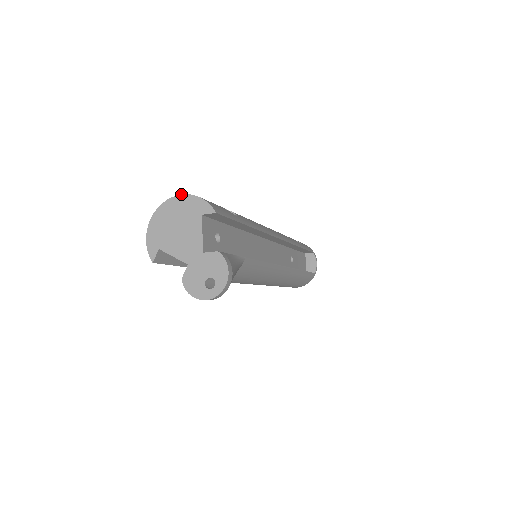
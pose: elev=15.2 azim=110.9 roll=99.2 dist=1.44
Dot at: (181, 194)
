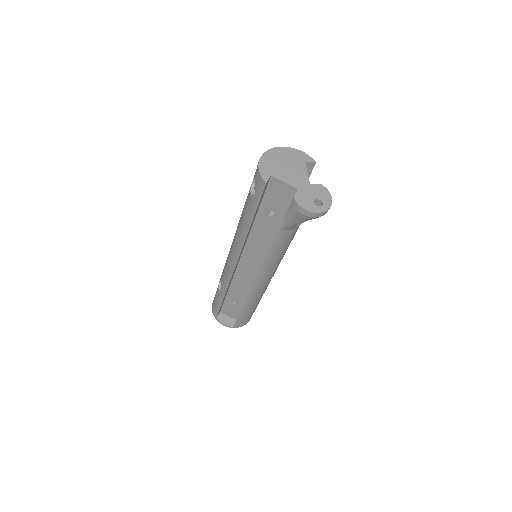
Dot at: occluded
